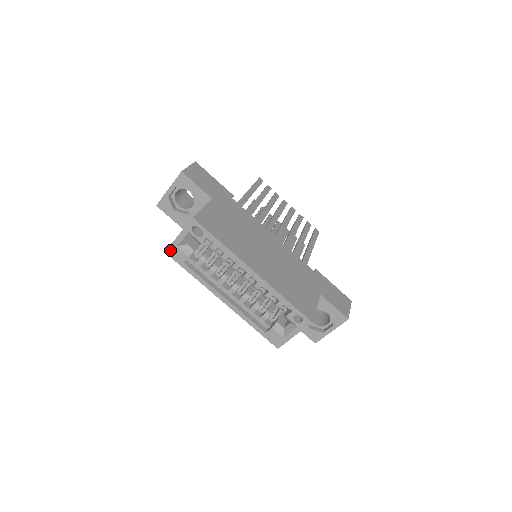
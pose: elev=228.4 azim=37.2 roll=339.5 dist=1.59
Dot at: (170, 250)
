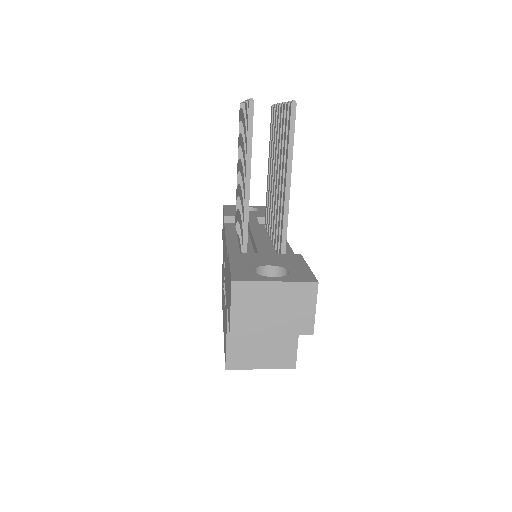
Dot at: (234, 367)
